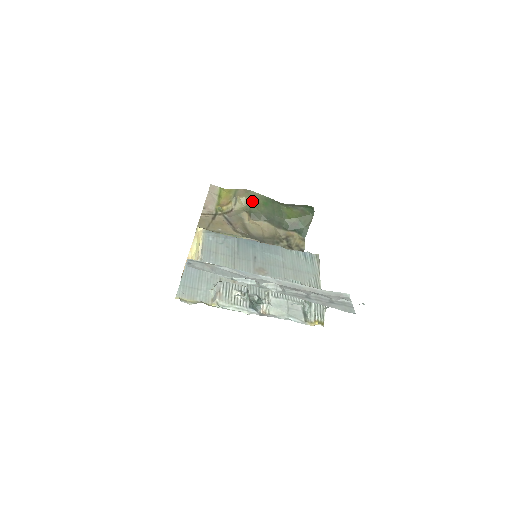
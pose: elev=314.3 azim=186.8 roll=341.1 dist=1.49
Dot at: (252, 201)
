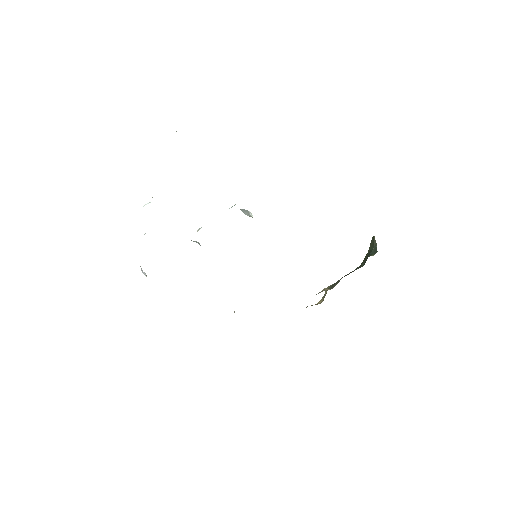
Dot at: occluded
